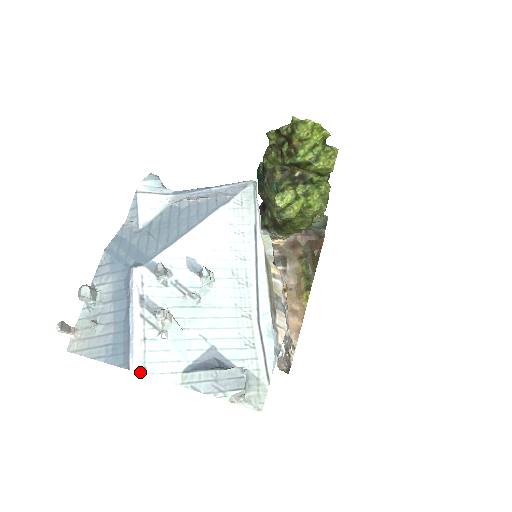
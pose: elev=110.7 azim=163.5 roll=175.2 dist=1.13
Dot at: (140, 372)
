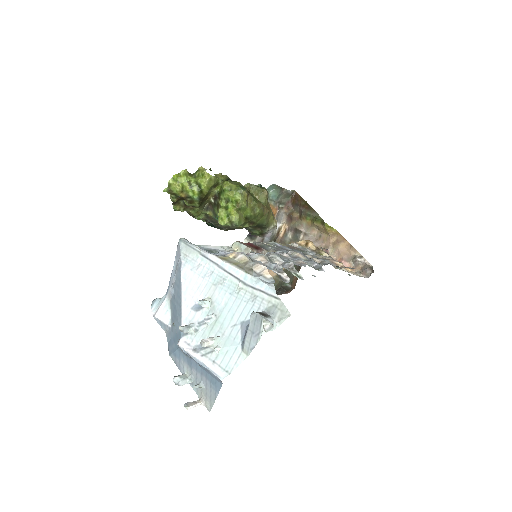
Dot at: occluded
